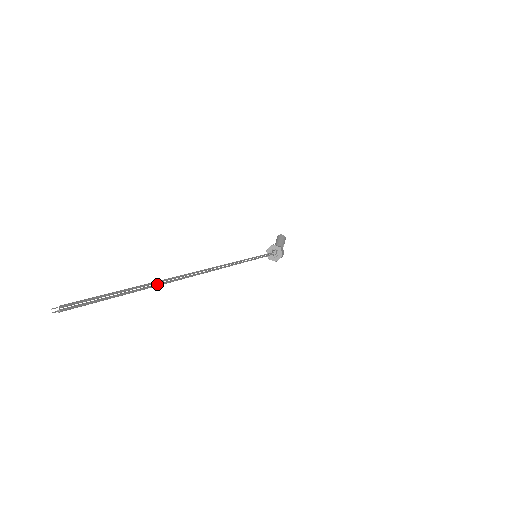
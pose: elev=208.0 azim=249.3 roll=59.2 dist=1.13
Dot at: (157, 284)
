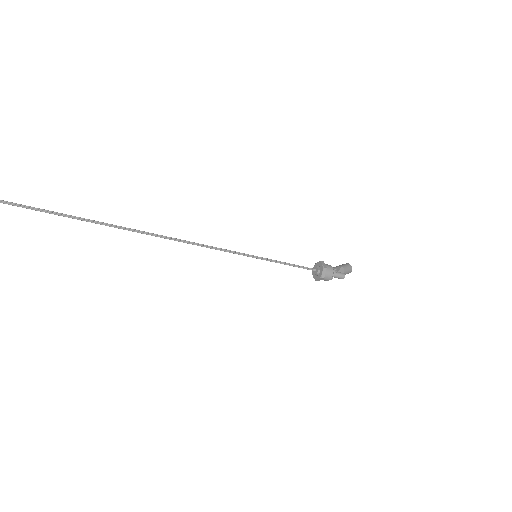
Dot at: (23, 206)
